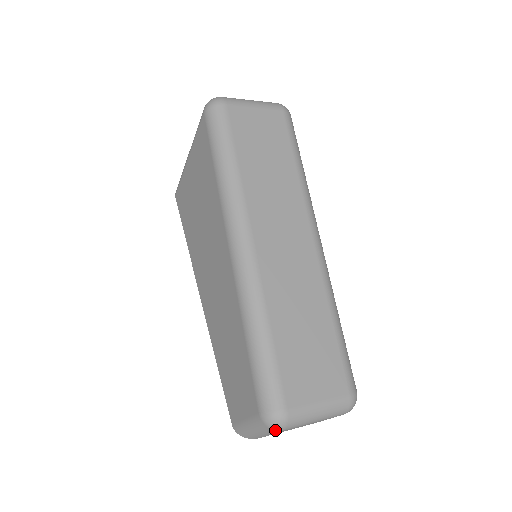
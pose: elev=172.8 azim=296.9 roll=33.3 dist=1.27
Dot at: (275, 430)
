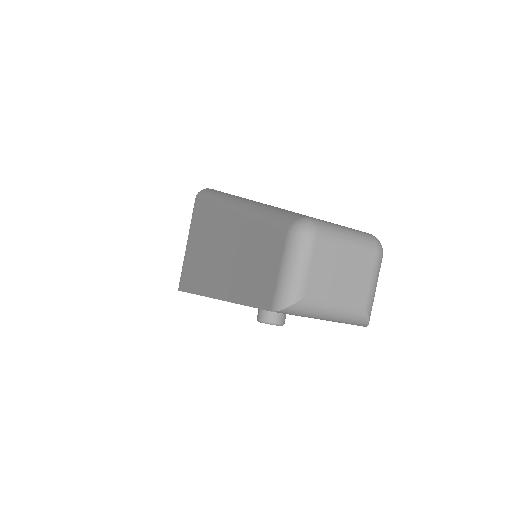
Dot at: (308, 235)
